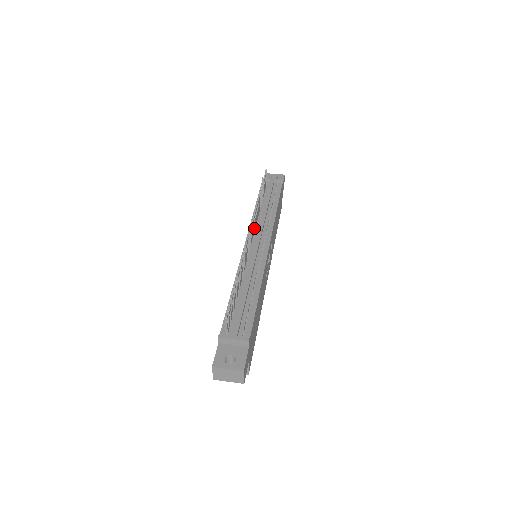
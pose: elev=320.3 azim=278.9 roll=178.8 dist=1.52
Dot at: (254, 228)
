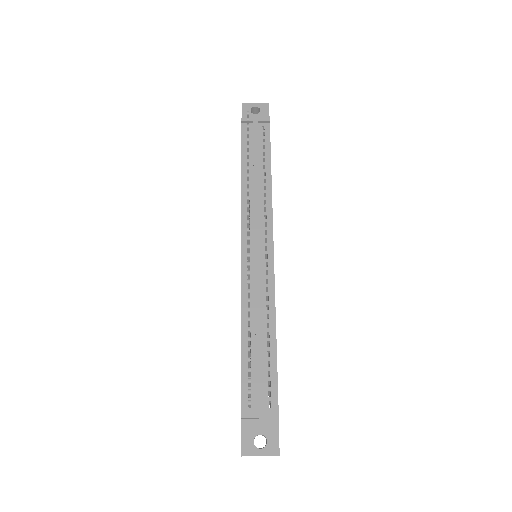
Dot at: occluded
